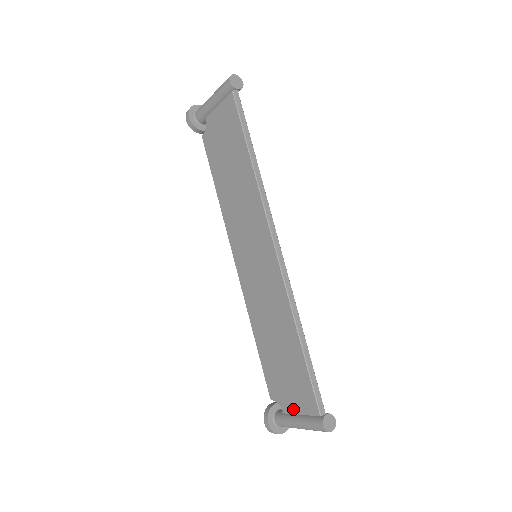
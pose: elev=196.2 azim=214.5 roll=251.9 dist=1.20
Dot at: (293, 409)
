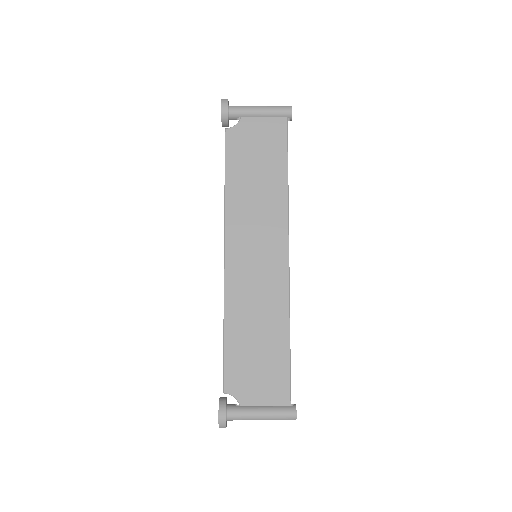
Dot at: (256, 401)
